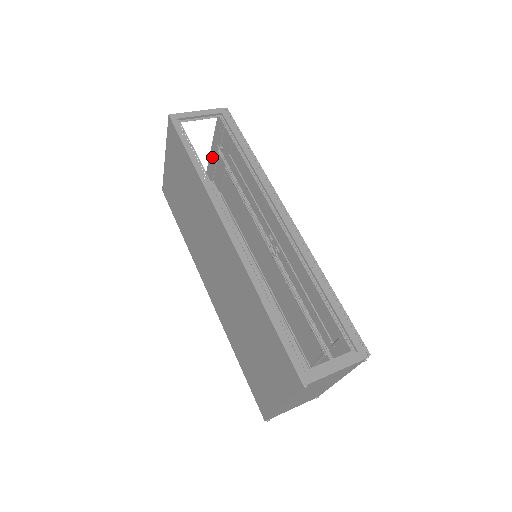
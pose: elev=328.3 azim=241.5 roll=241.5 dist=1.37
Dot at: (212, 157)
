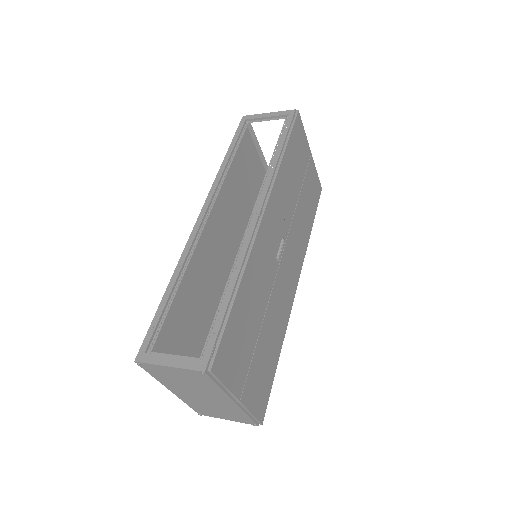
Dot at: occluded
